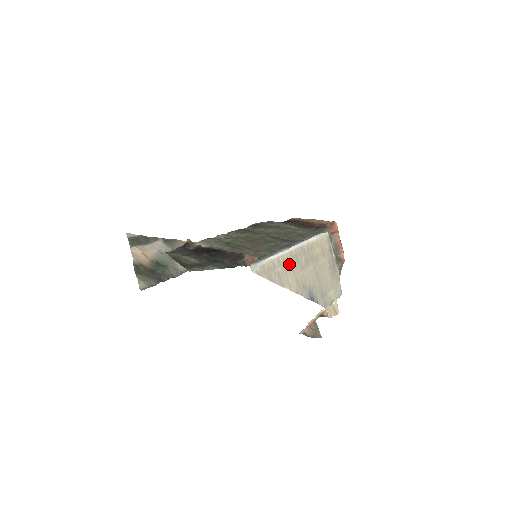
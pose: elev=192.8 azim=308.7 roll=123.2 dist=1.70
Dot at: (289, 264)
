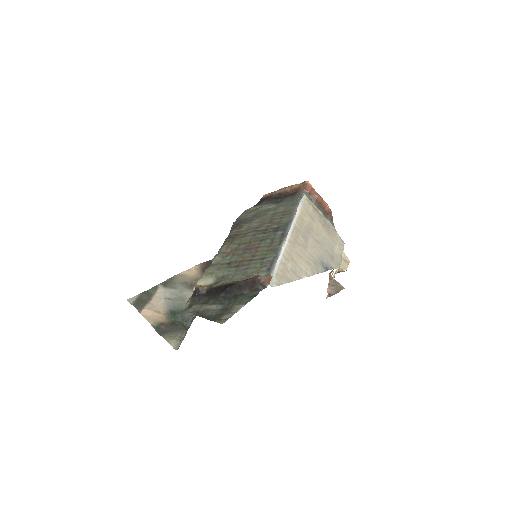
Dot at: (294, 253)
